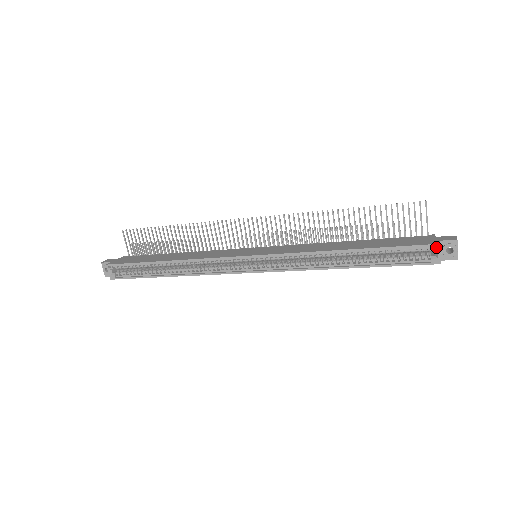
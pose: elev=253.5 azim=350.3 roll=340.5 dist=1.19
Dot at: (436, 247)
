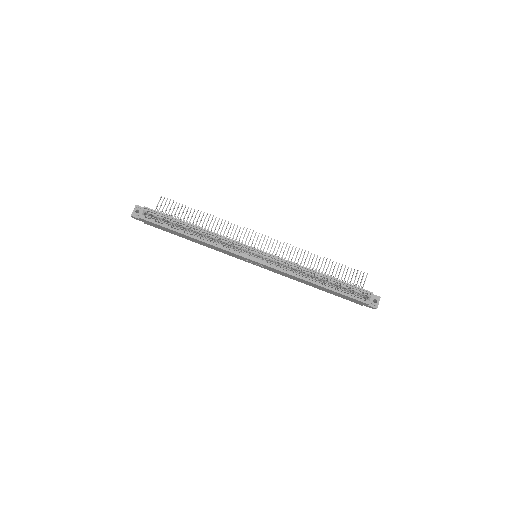
Dot at: (370, 294)
